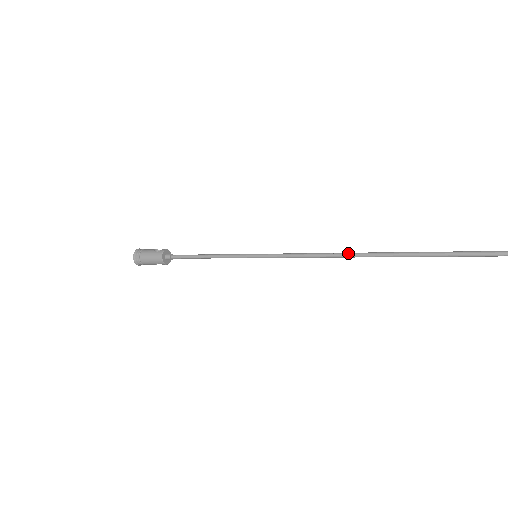
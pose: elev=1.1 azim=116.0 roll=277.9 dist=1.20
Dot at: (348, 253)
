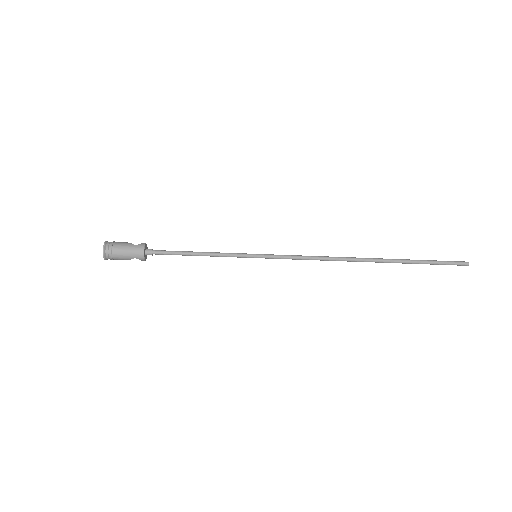
Dot at: (348, 257)
